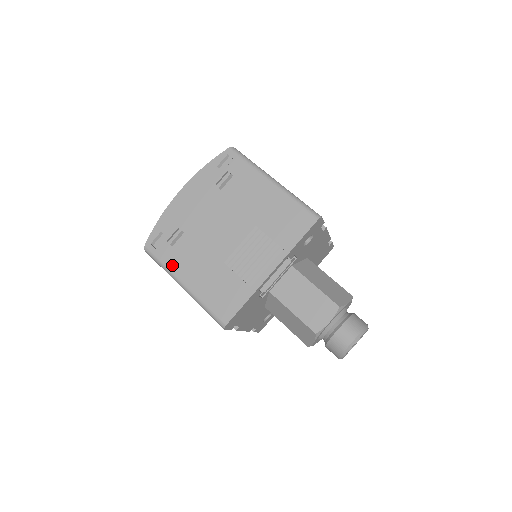
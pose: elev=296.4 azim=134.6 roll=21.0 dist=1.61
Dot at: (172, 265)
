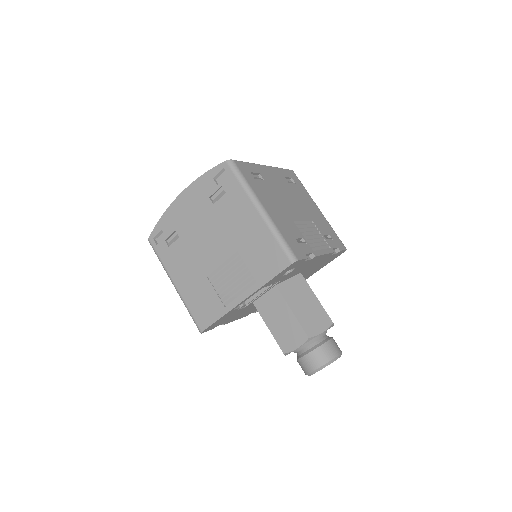
Dot at: (167, 264)
